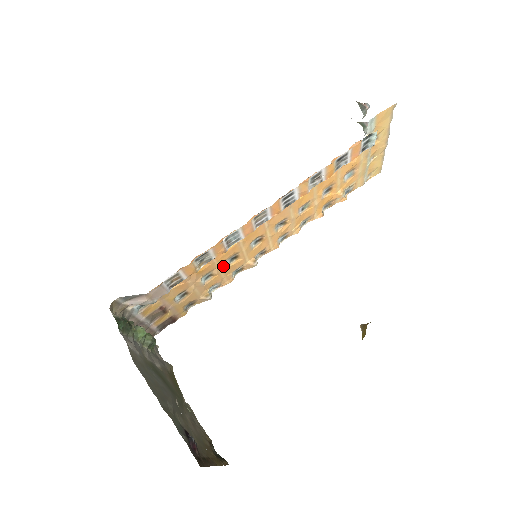
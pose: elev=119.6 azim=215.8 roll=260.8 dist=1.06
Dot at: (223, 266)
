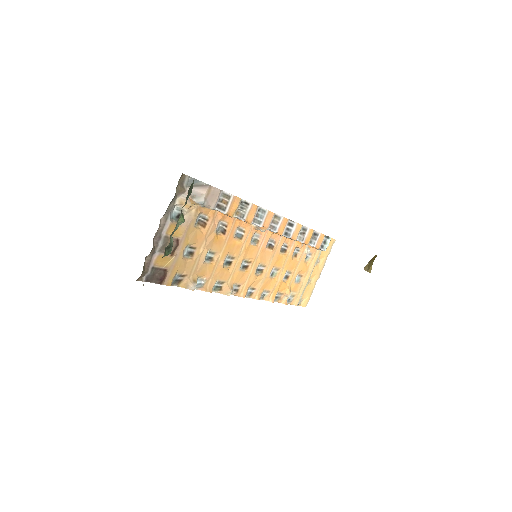
Dot at: (222, 259)
